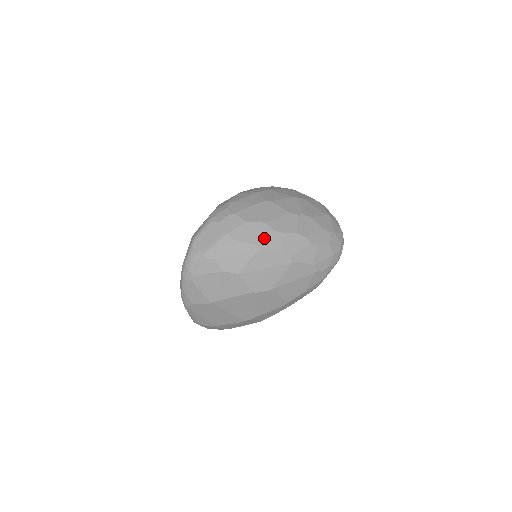
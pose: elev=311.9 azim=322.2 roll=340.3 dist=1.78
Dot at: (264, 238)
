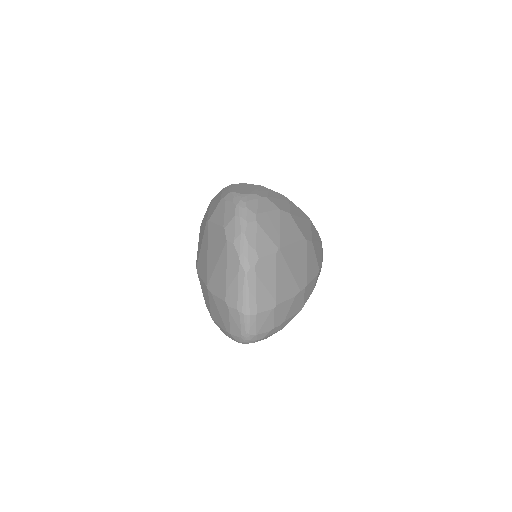
Dot at: occluded
